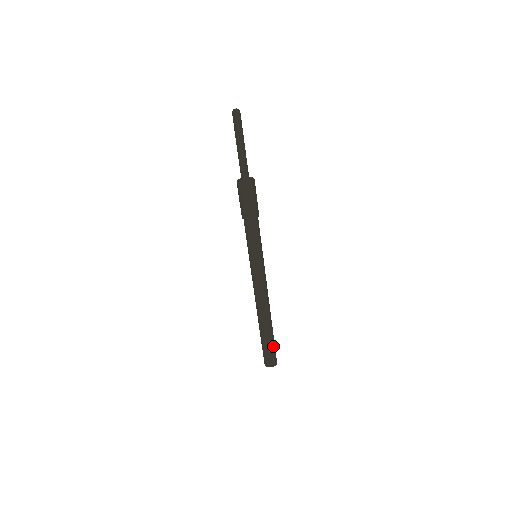
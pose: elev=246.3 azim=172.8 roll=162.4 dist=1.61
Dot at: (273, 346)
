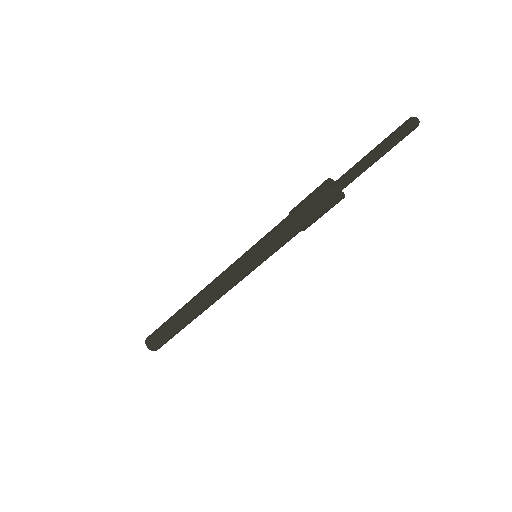
Dot at: occluded
